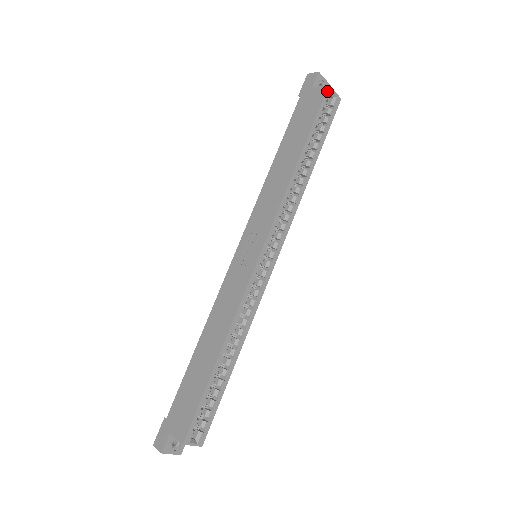
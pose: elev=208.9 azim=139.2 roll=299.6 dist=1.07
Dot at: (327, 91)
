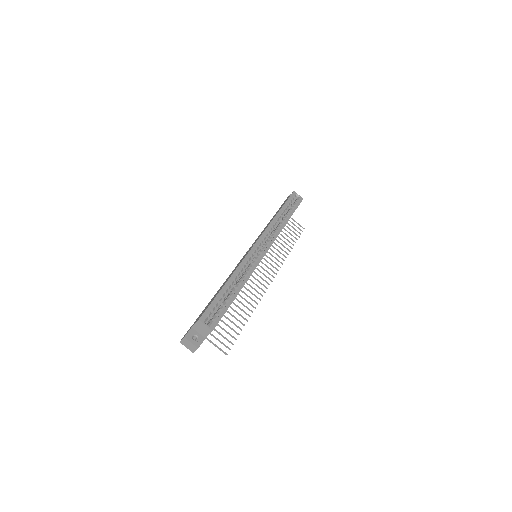
Dot at: (293, 193)
